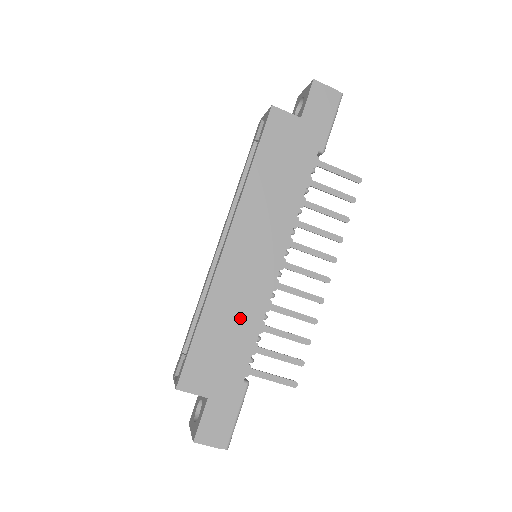
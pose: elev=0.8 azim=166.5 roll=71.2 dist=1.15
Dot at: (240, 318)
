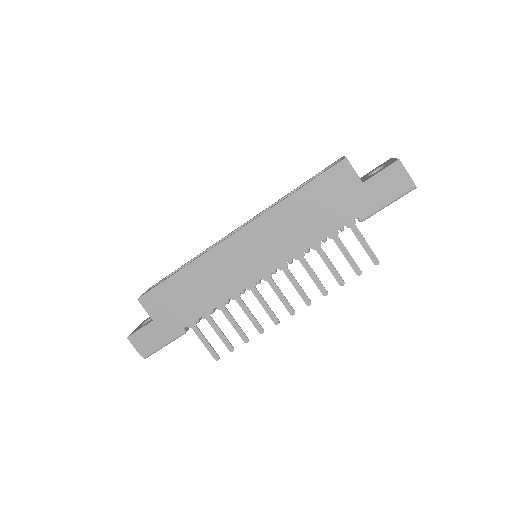
Dot at: (208, 289)
